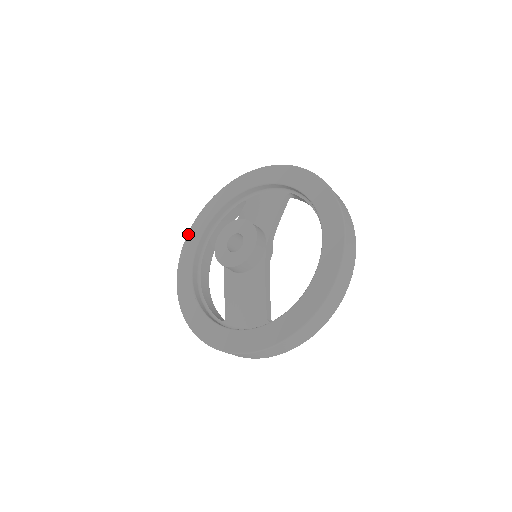
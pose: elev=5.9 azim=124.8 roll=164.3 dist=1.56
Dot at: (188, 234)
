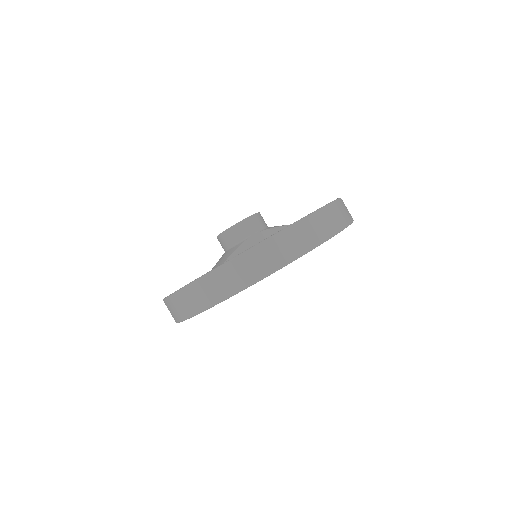
Dot at: occluded
